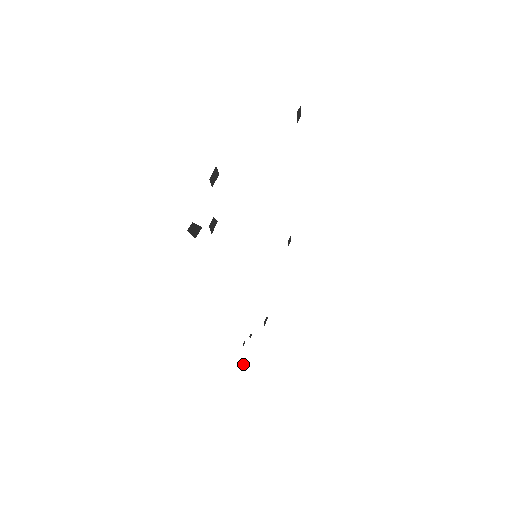
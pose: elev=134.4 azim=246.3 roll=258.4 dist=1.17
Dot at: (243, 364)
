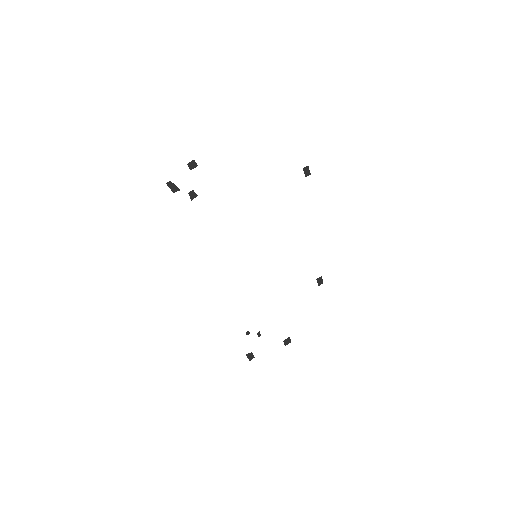
Dot at: (250, 358)
